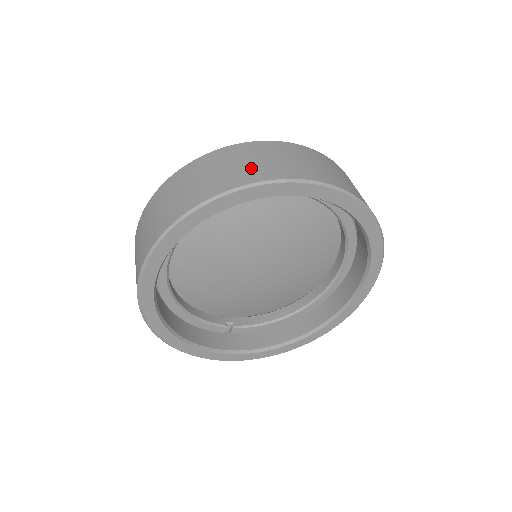
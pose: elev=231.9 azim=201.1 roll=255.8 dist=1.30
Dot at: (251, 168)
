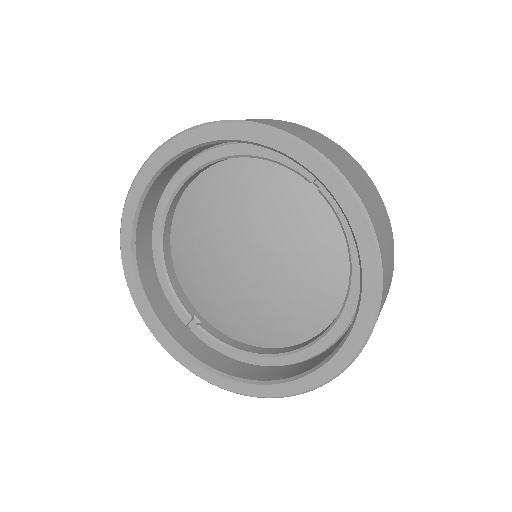
Dot at: (278, 124)
